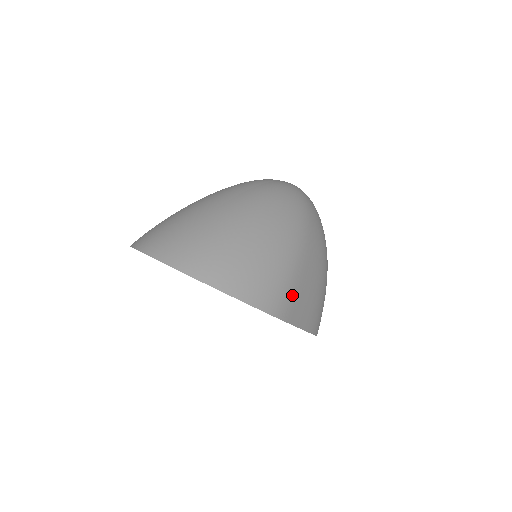
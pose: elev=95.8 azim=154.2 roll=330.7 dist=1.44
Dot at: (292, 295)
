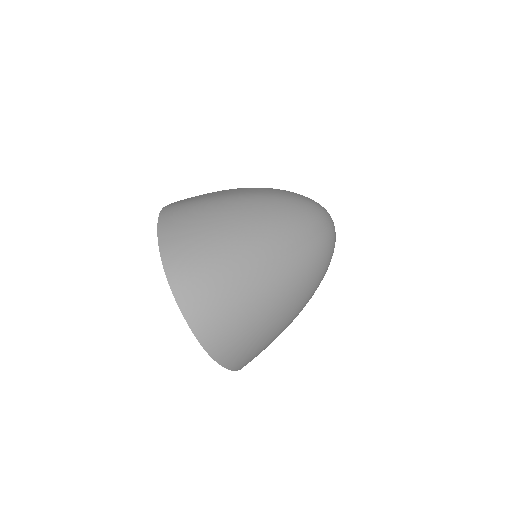
Dot at: occluded
